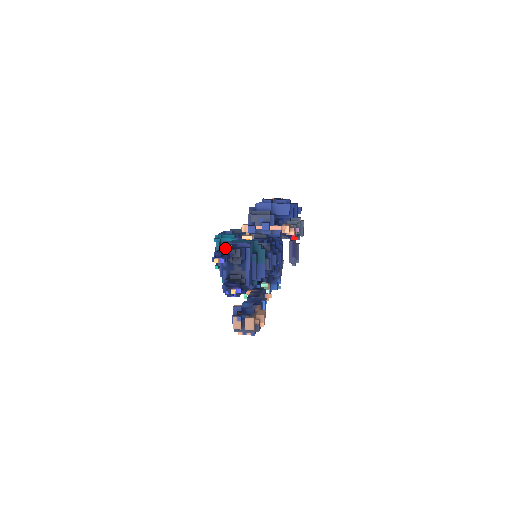
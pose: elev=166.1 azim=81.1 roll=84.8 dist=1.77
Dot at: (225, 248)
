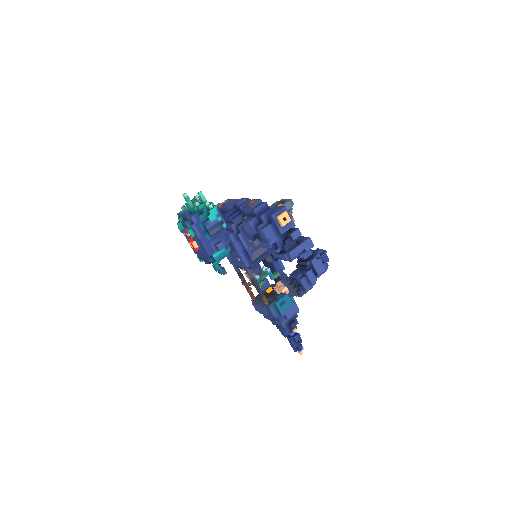
Dot at: (301, 342)
